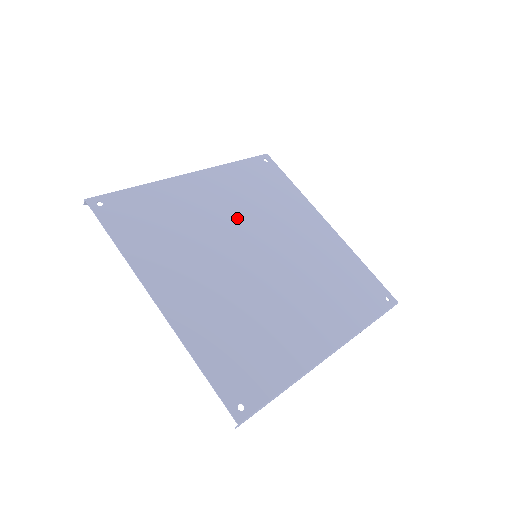
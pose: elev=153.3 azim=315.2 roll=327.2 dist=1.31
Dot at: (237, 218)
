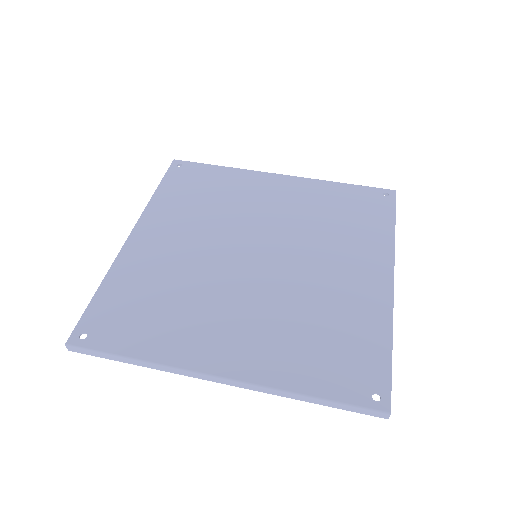
Dot at: (279, 221)
